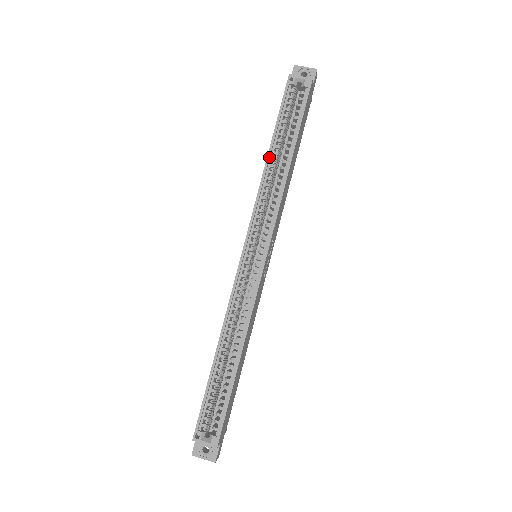
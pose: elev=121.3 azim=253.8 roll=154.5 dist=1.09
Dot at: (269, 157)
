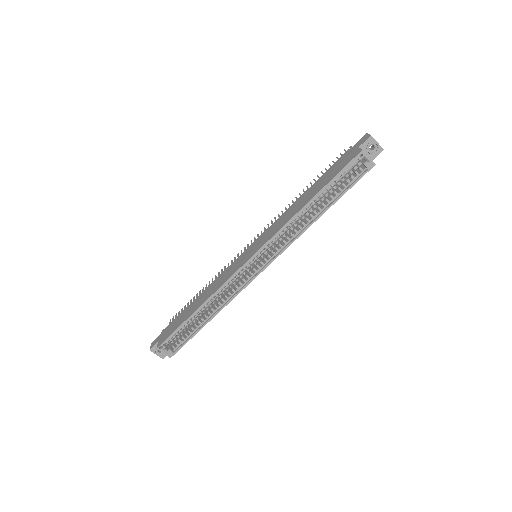
Dot at: (308, 205)
